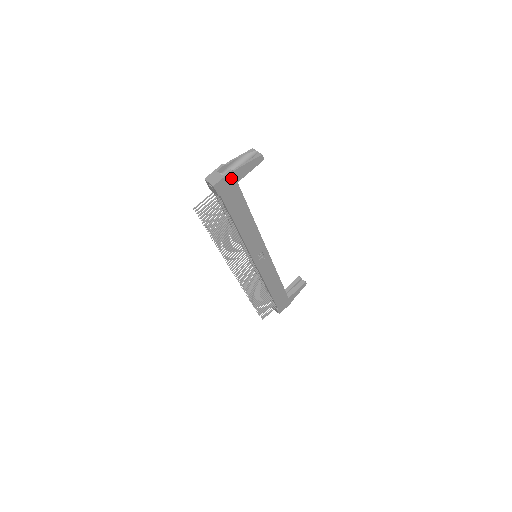
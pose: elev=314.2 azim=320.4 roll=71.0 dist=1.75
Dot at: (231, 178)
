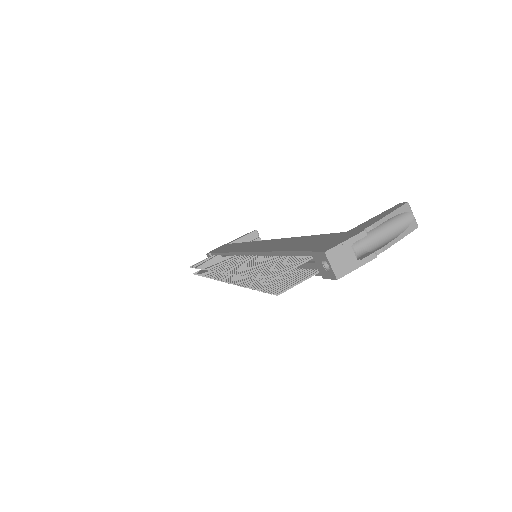
Dot at: occluded
